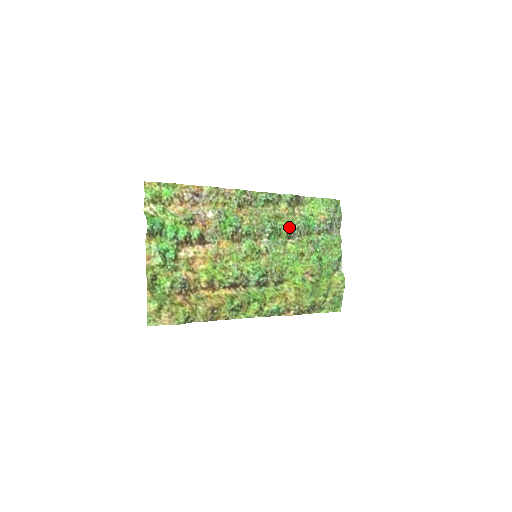
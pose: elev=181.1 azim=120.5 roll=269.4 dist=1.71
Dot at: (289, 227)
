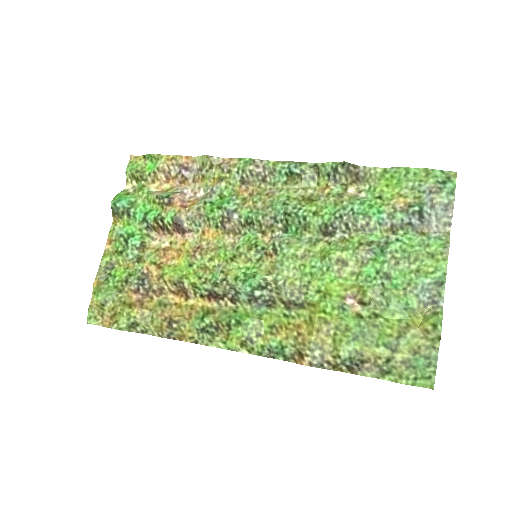
Dot at: (324, 215)
